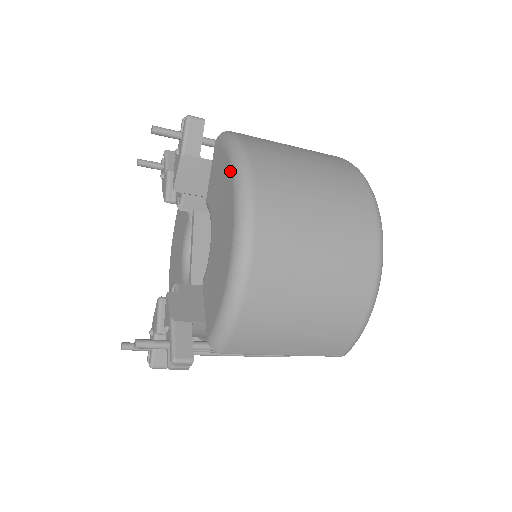
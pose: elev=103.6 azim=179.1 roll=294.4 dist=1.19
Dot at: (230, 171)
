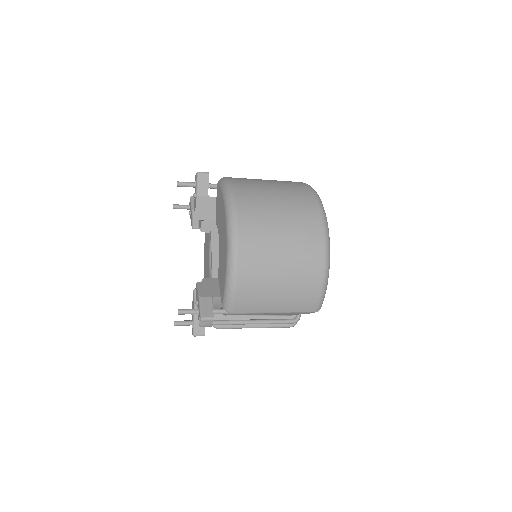
Dot at: (223, 201)
